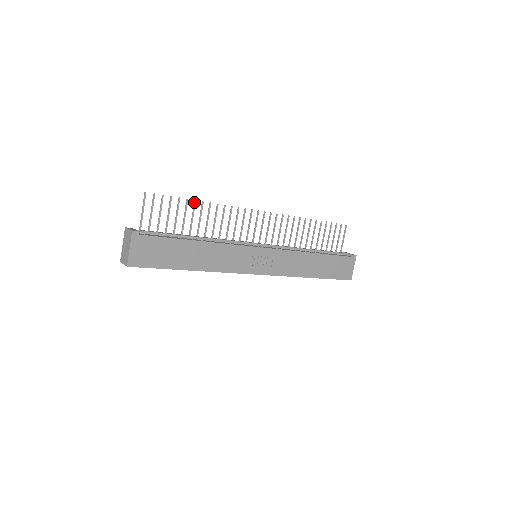
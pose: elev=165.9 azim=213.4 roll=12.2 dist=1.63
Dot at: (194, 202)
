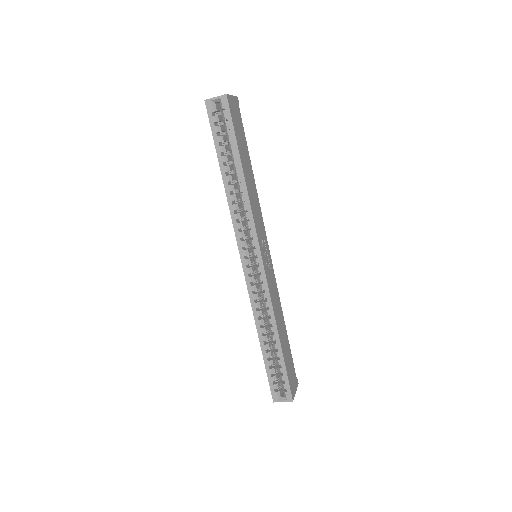
Dot at: occluded
